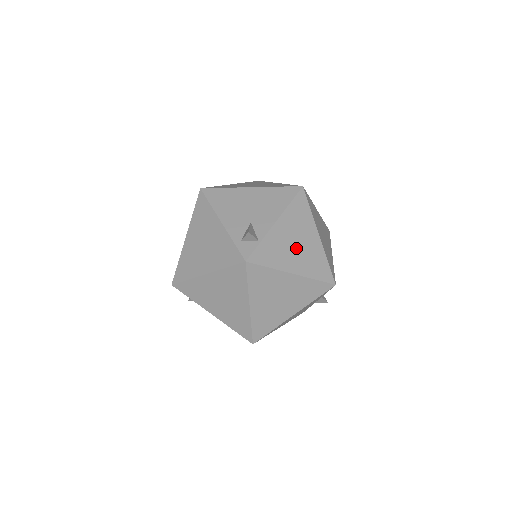
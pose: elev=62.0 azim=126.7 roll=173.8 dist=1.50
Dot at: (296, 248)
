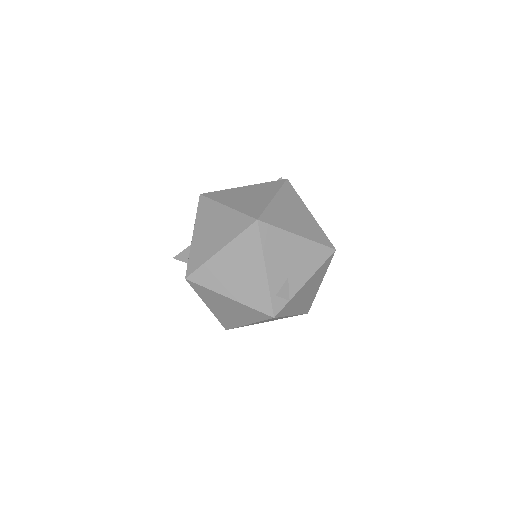
Dot at: (305, 297)
